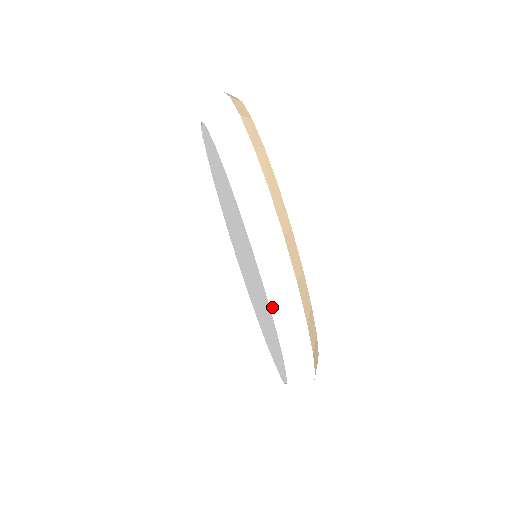
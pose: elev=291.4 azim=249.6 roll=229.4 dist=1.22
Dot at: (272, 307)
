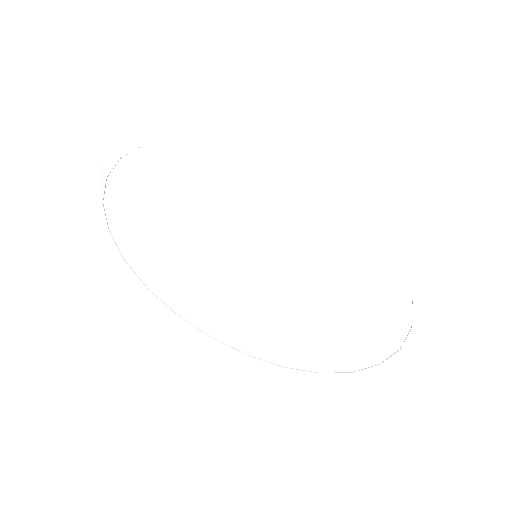
Dot at: (325, 187)
